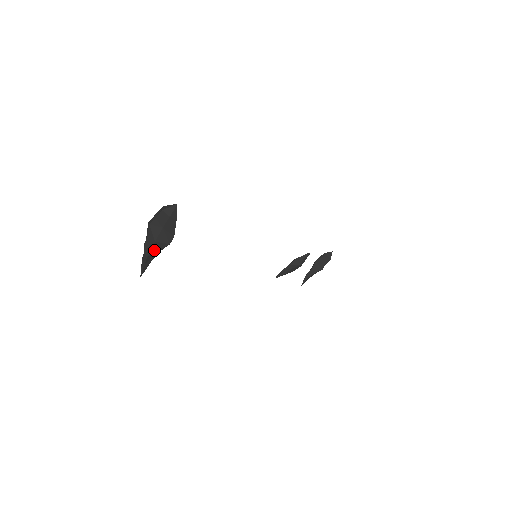
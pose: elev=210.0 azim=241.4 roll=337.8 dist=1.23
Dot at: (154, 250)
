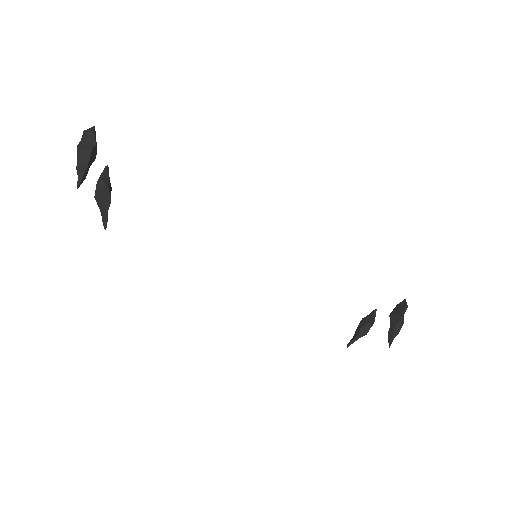
Dot at: (82, 160)
